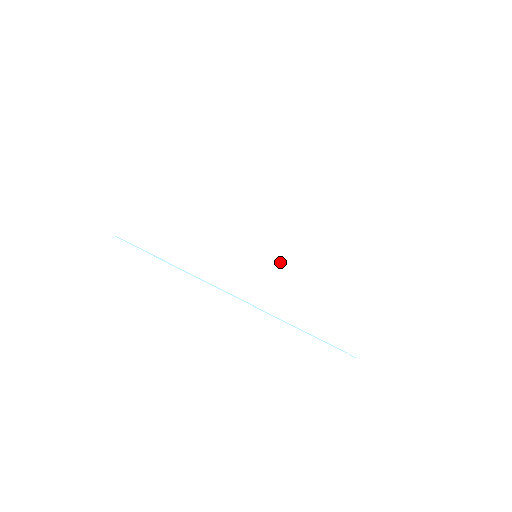
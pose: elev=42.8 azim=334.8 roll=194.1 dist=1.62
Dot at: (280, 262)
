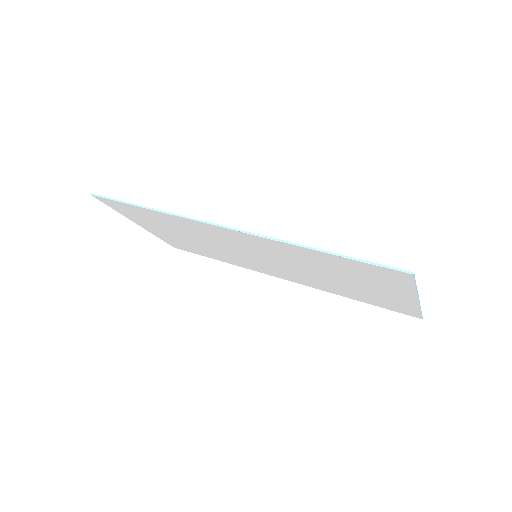
Dot at: occluded
